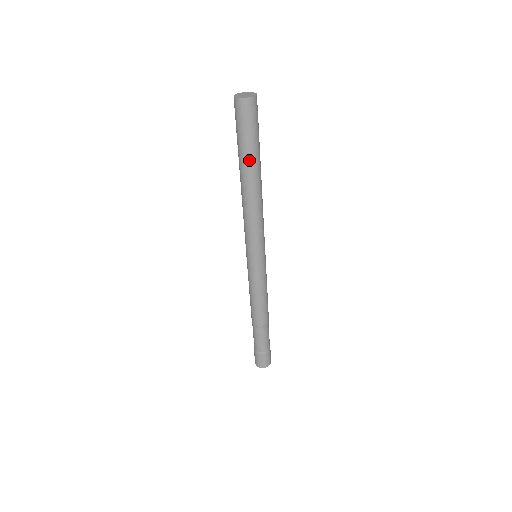
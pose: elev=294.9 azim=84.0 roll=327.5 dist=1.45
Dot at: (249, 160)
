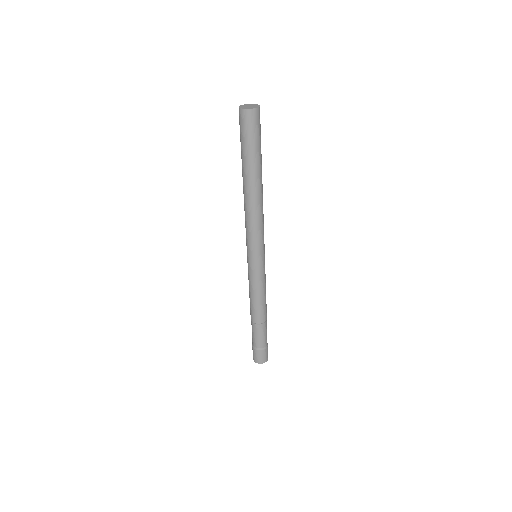
Dot at: (249, 166)
